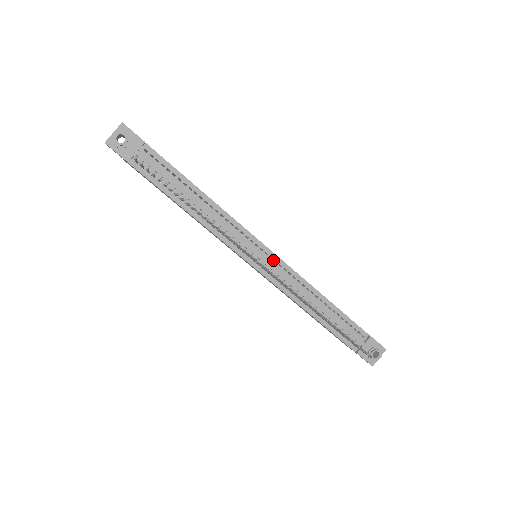
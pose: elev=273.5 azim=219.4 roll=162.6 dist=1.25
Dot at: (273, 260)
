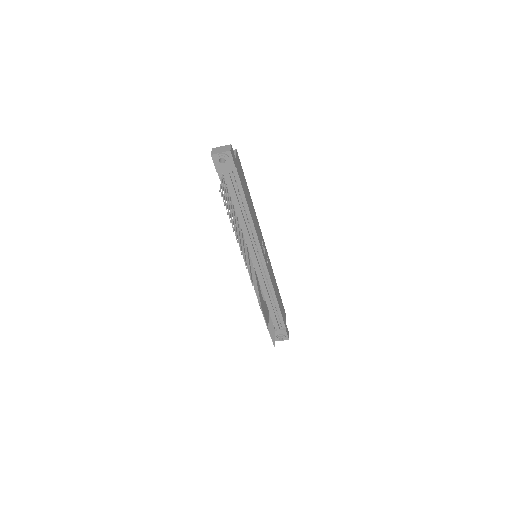
Dot at: (263, 267)
